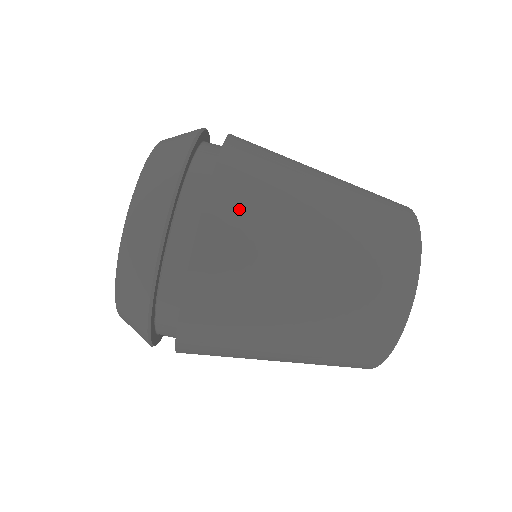
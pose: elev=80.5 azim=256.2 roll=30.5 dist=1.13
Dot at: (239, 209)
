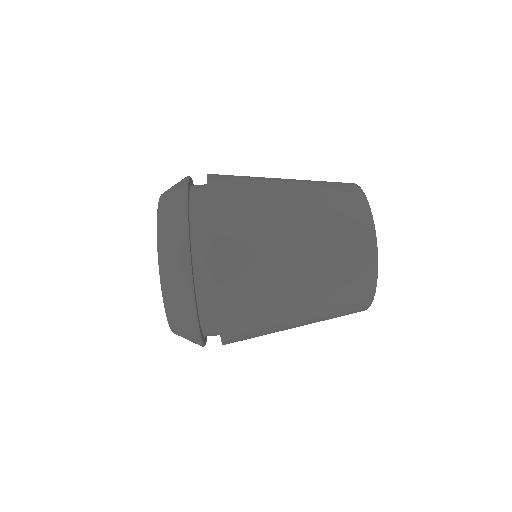
Dot at: (230, 177)
